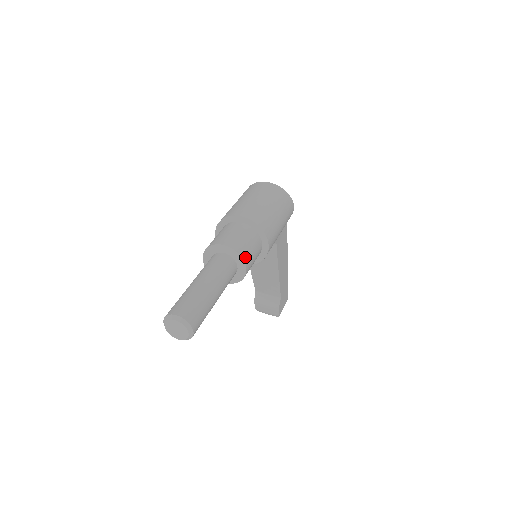
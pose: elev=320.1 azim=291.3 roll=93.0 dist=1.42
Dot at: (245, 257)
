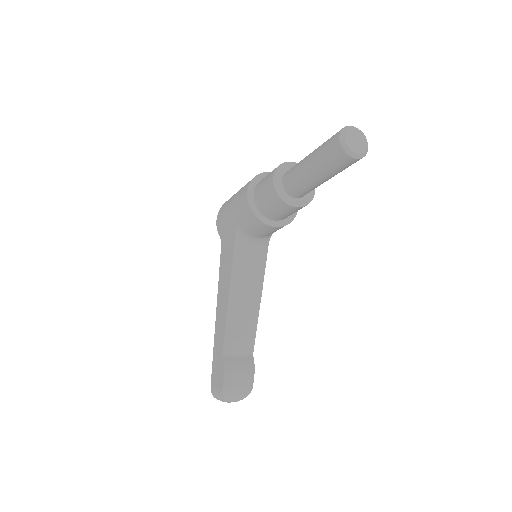
Dot at: occluded
